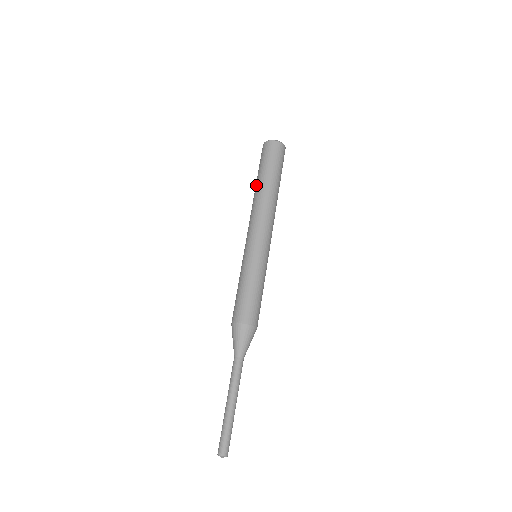
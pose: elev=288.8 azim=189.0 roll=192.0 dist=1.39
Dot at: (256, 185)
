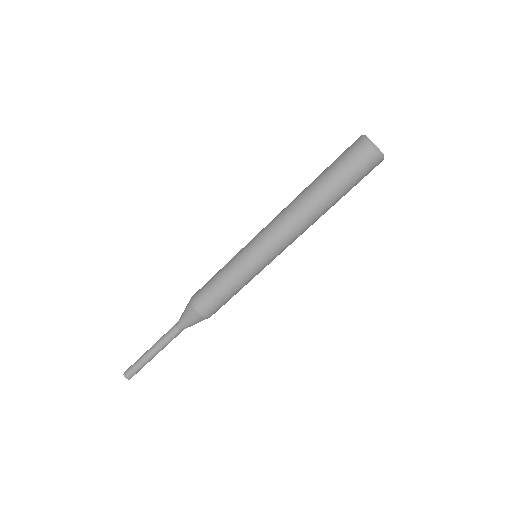
Dot at: (310, 184)
